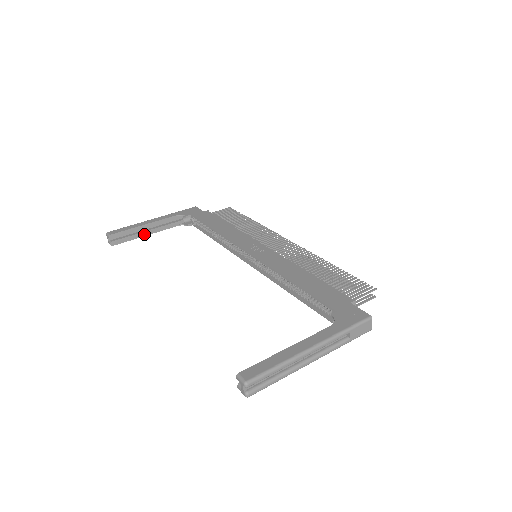
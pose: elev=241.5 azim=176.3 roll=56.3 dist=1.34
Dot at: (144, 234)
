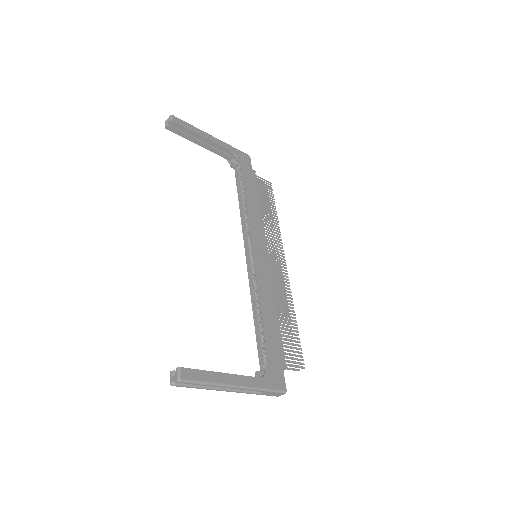
Dot at: (196, 142)
